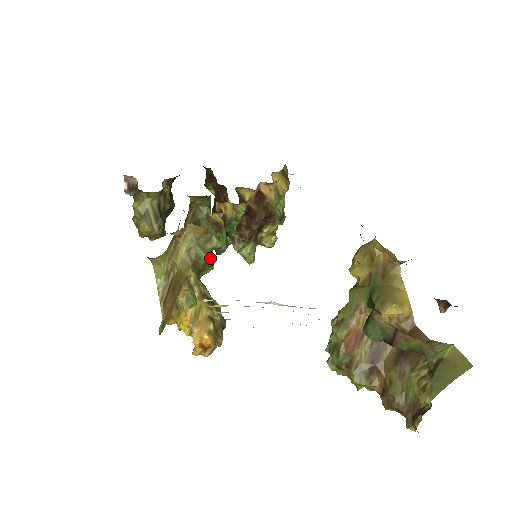
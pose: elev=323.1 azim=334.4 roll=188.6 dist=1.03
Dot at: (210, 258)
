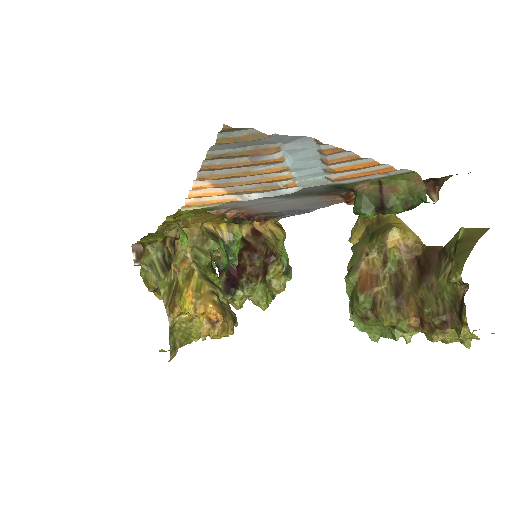
Dot at: (210, 259)
